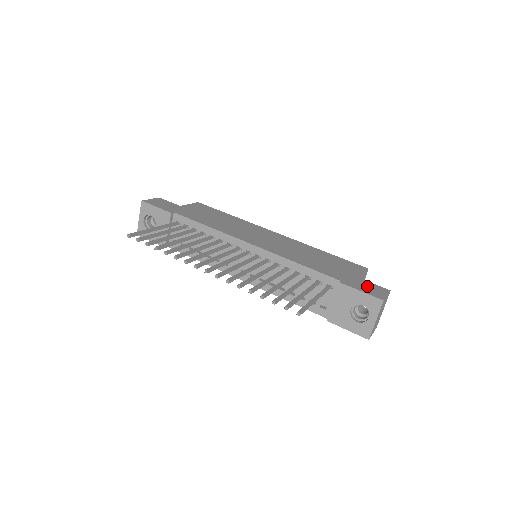
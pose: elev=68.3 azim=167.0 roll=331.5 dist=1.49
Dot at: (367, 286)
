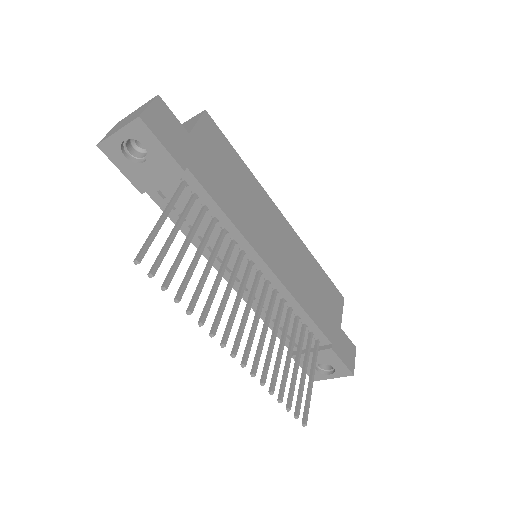
Dot at: (346, 347)
